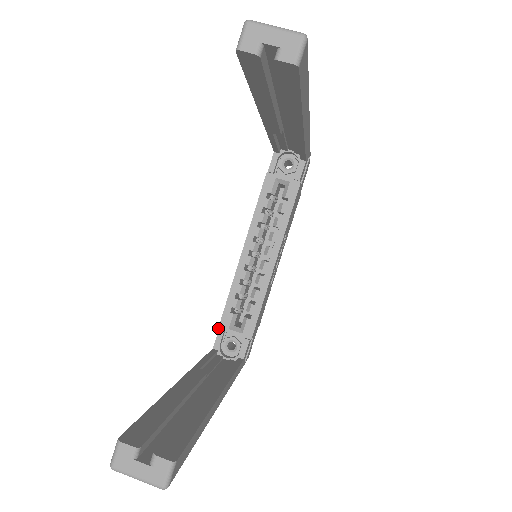
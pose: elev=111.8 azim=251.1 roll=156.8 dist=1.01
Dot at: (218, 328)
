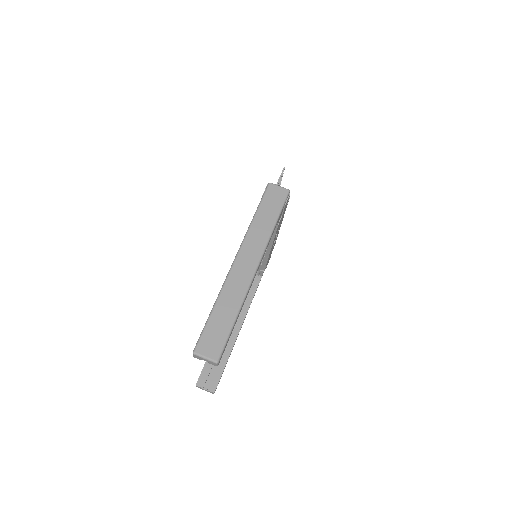
Dot at: occluded
